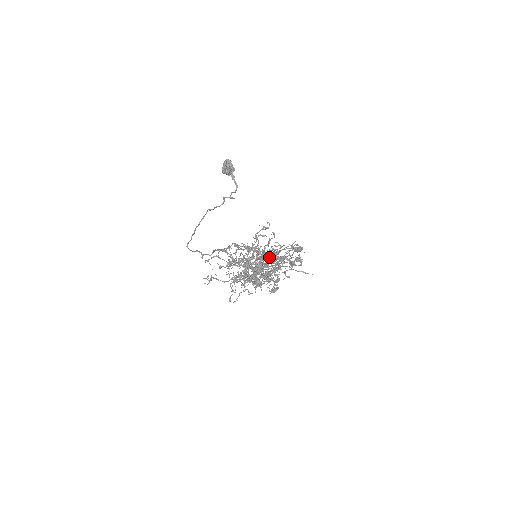
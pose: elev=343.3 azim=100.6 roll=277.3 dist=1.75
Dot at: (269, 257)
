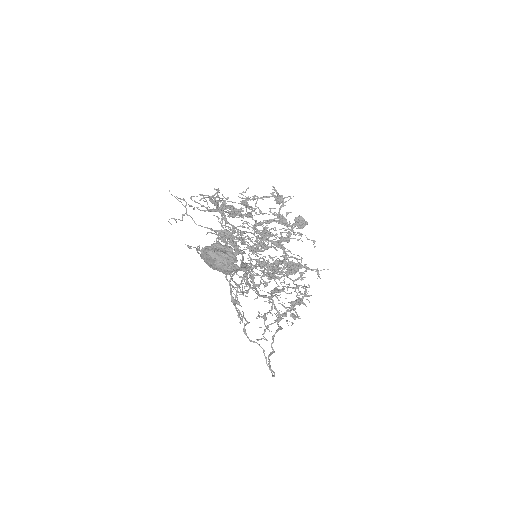
Dot at: (306, 290)
